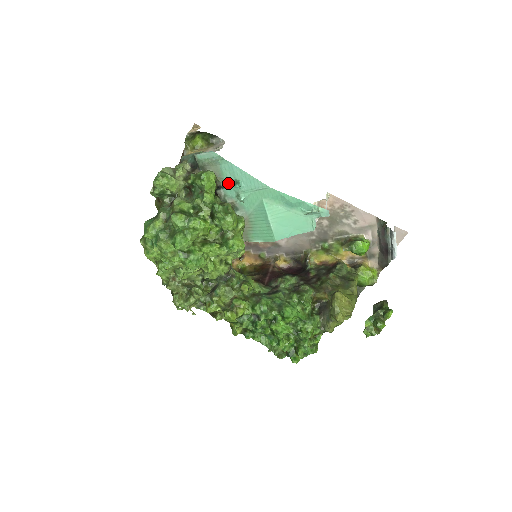
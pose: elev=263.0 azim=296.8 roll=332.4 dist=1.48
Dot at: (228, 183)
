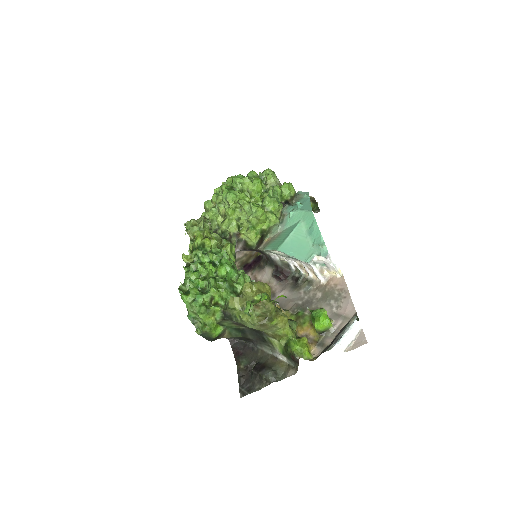
Dot at: (295, 204)
